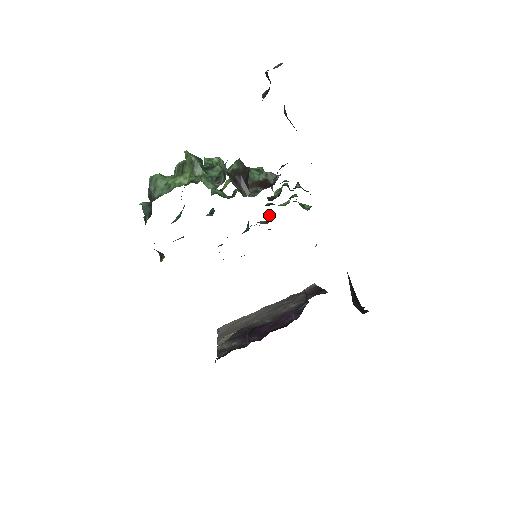
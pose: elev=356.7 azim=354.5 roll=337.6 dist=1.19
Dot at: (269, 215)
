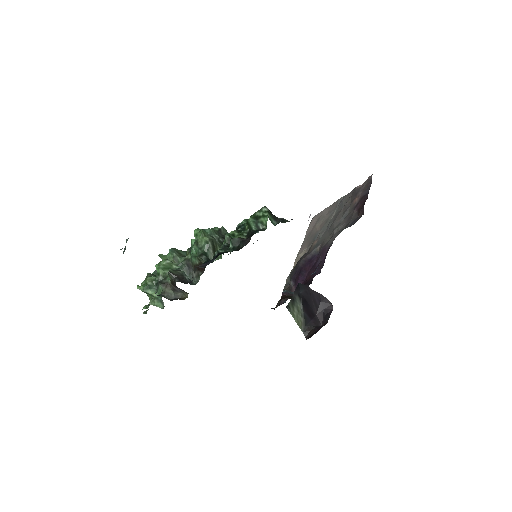
Dot at: occluded
